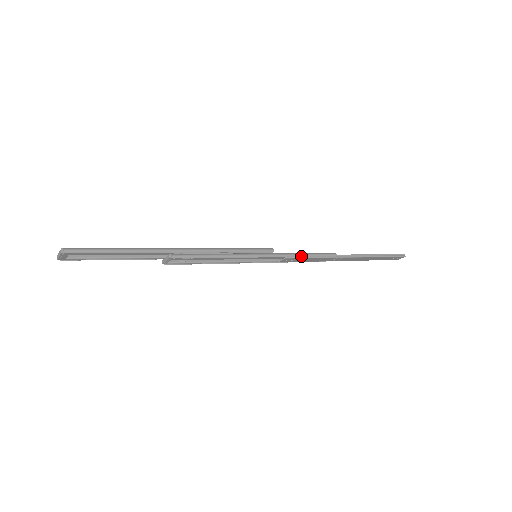
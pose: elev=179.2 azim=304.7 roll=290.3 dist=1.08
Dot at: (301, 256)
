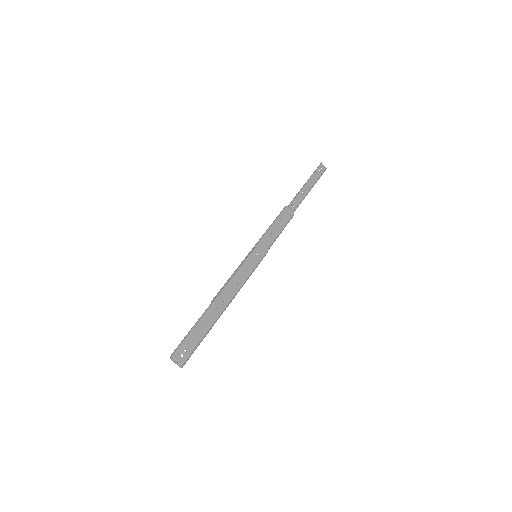
Dot at: occluded
